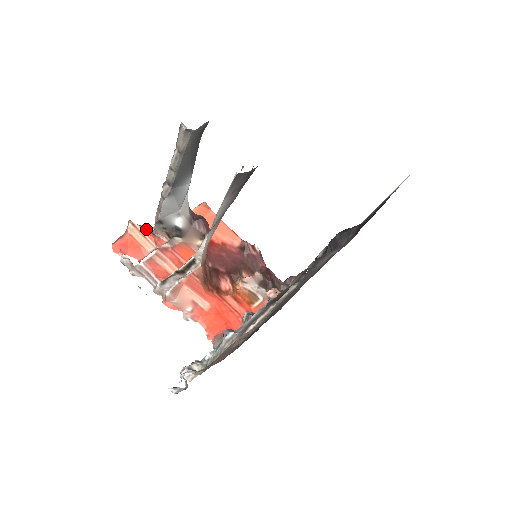
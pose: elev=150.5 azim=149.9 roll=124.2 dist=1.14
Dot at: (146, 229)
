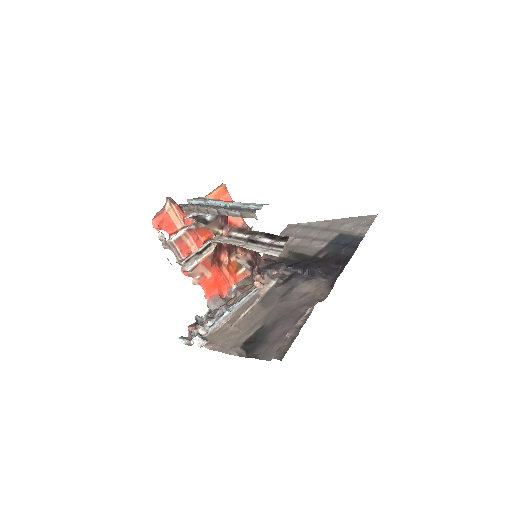
Dot at: (178, 207)
